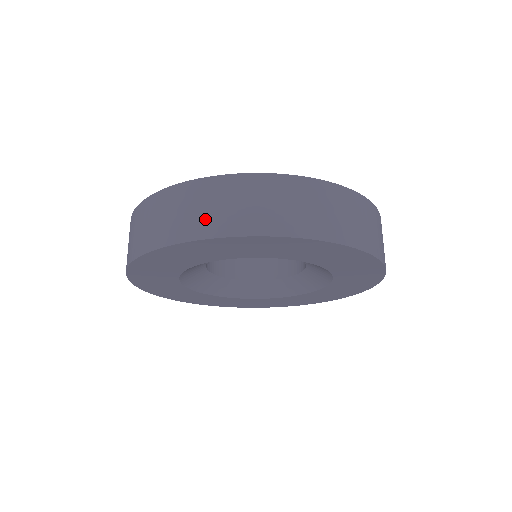
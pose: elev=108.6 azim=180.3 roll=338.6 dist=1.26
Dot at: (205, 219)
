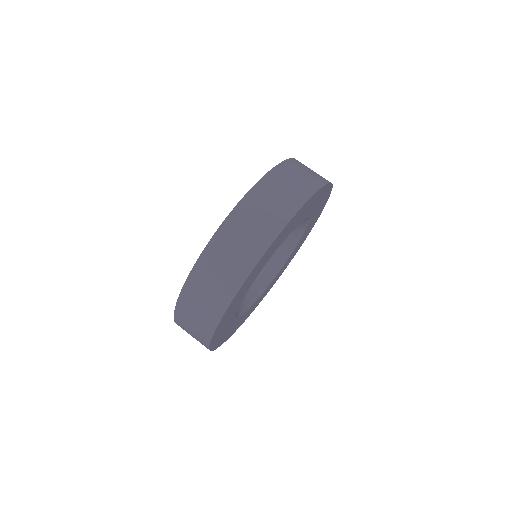
Dot at: (219, 291)
